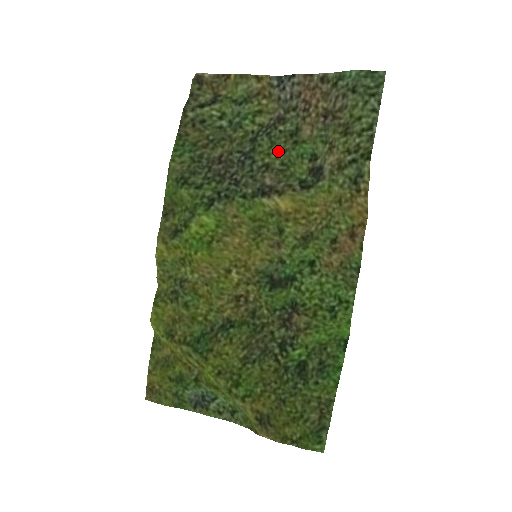
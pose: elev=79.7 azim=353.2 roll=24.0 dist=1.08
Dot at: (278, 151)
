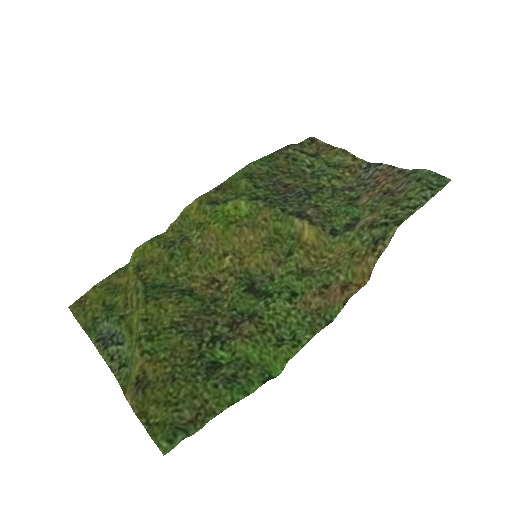
Dot at: (333, 203)
